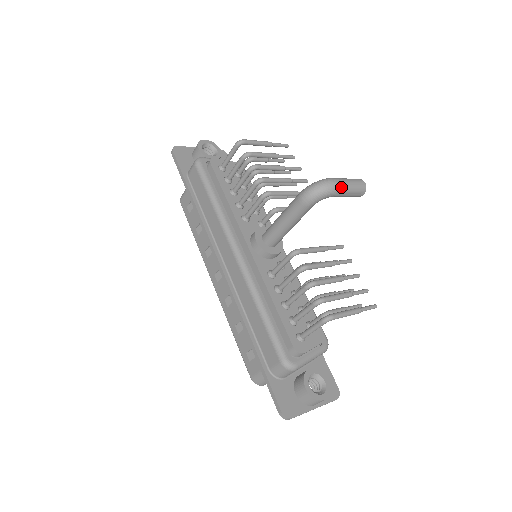
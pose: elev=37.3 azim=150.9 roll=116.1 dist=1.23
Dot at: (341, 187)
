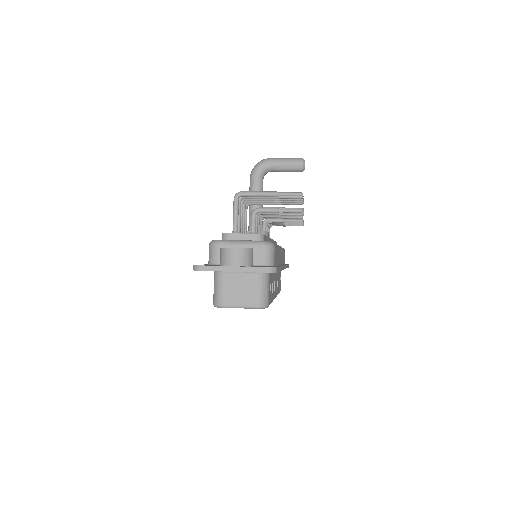
Dot at: (274, 159)
